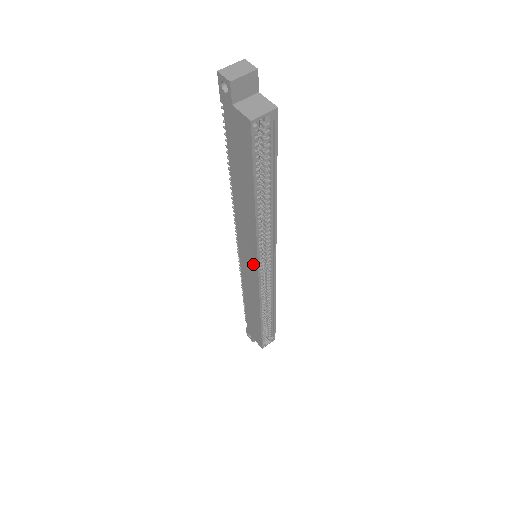
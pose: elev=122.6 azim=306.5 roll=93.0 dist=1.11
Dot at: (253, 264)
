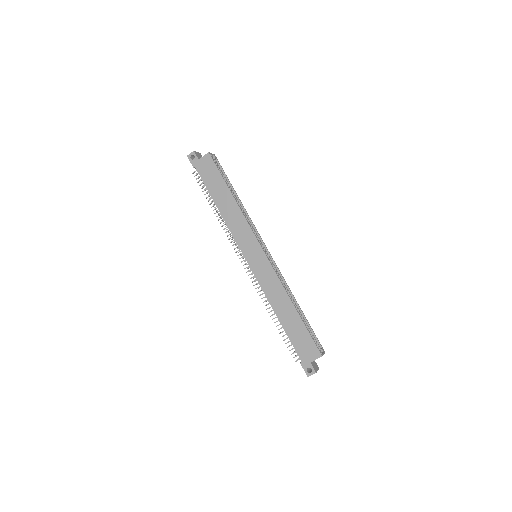
Dot at: (256, 248)
